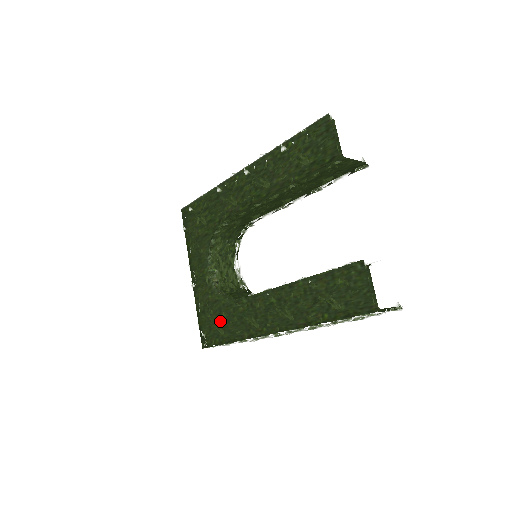
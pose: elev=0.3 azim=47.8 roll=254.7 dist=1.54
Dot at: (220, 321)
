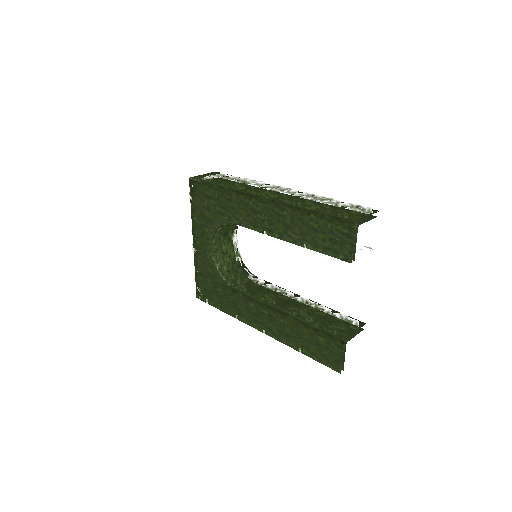
Dot at: (216, 292)
